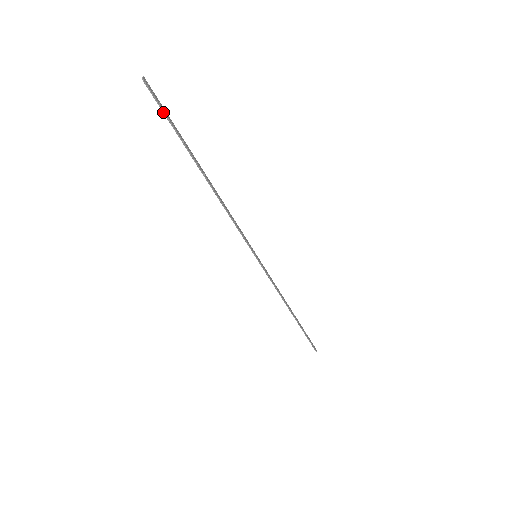
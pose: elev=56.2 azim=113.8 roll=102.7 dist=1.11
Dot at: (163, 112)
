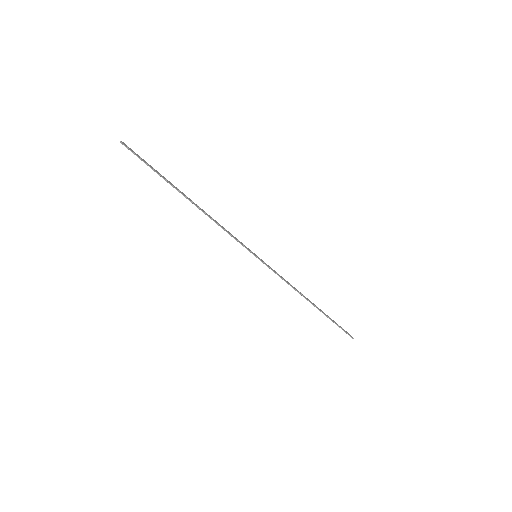
Dot at: (141, 160)
